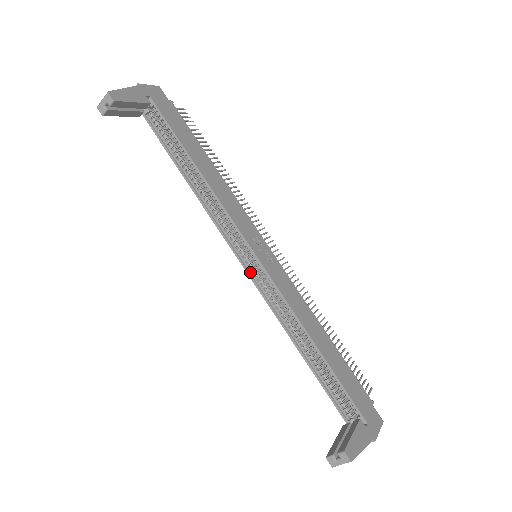
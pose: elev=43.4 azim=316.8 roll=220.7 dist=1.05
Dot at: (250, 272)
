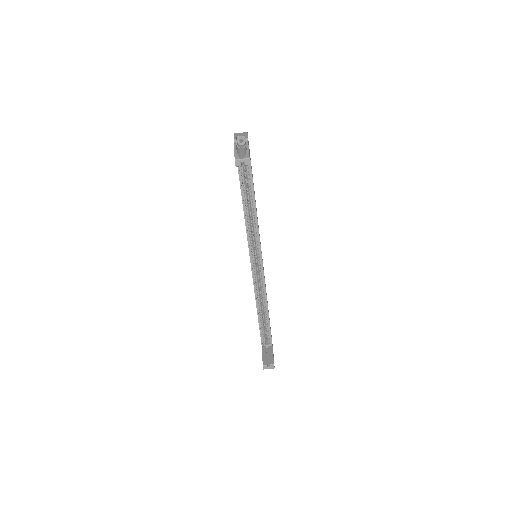
Dot at: (252, 266)
